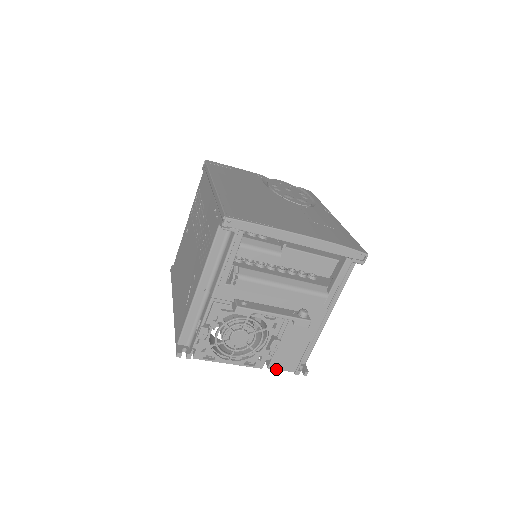
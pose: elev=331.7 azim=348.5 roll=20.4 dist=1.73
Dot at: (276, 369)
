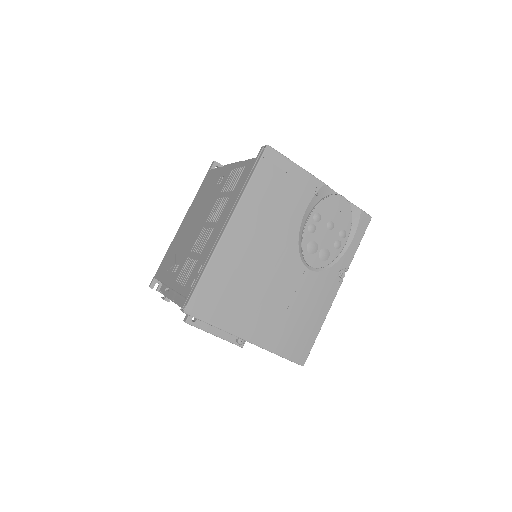
Dot at: occluded
